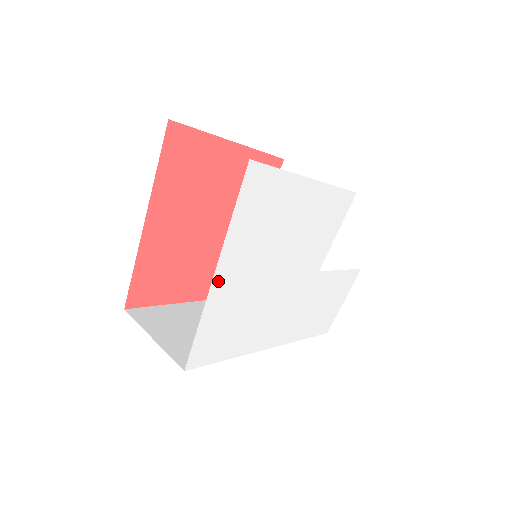
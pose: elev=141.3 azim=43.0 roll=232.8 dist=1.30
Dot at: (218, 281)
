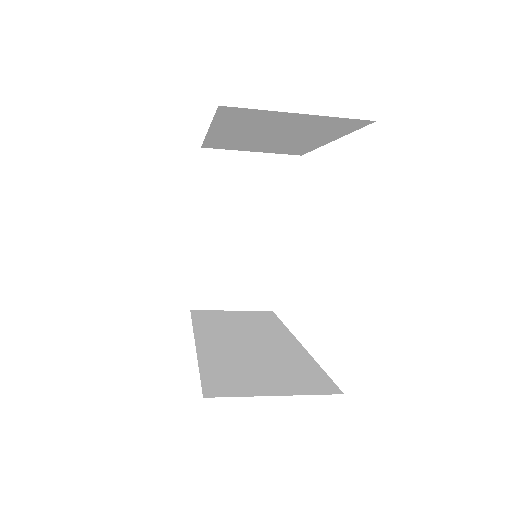
Dot at: occluded
